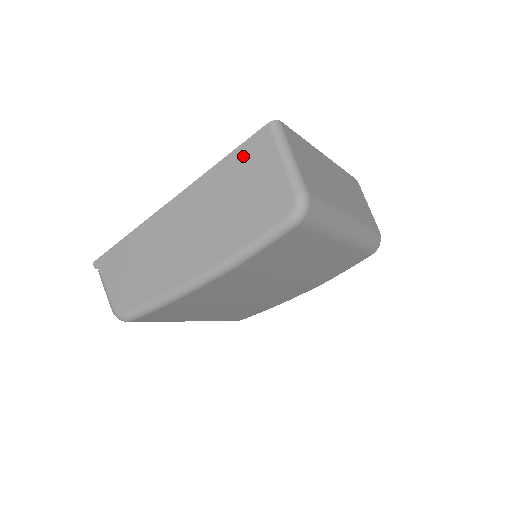
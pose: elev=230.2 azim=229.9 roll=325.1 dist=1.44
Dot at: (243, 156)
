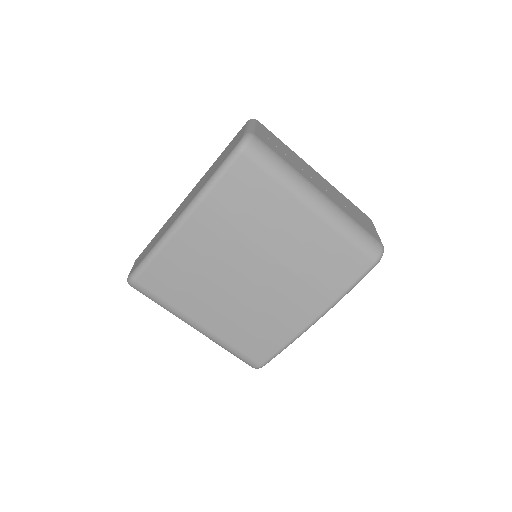
Dot at: occluded
